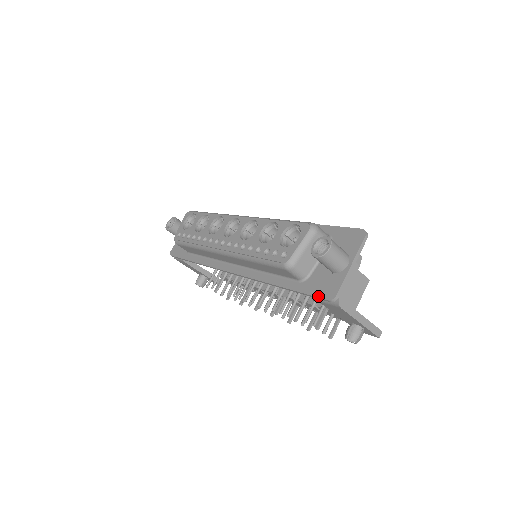
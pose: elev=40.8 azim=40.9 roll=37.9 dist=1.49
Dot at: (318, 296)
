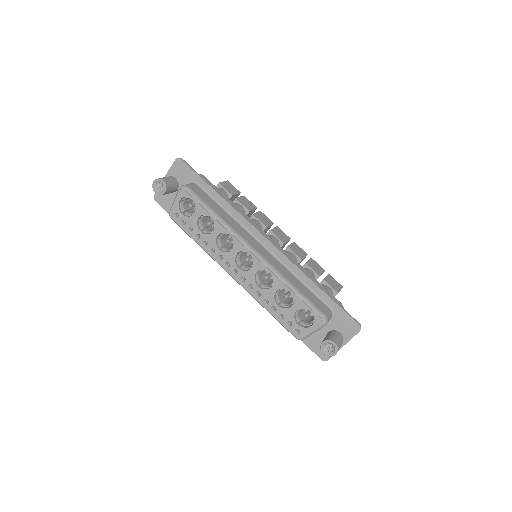
Dot at: (314, 352)
